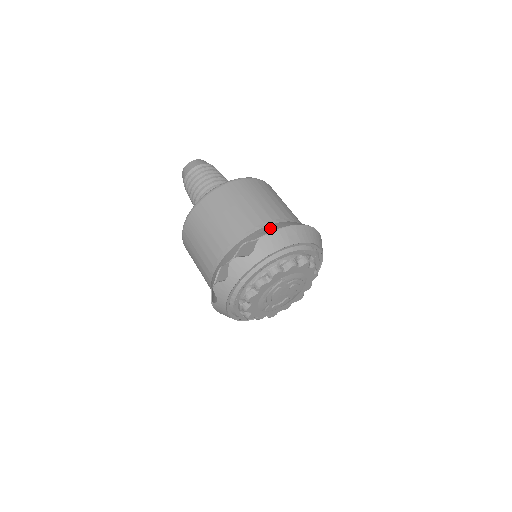
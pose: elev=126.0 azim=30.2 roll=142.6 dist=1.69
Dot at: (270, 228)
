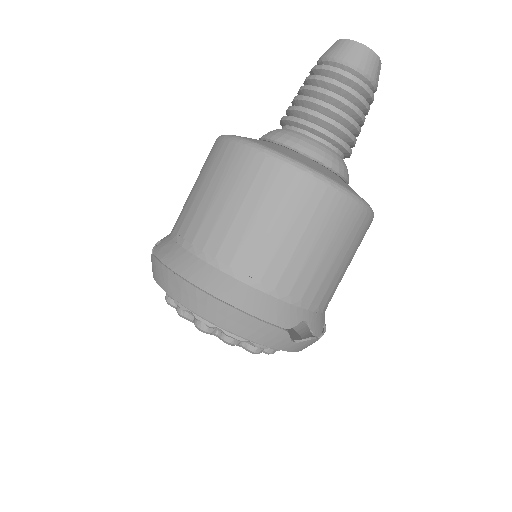
Dot at: (169, 252)
